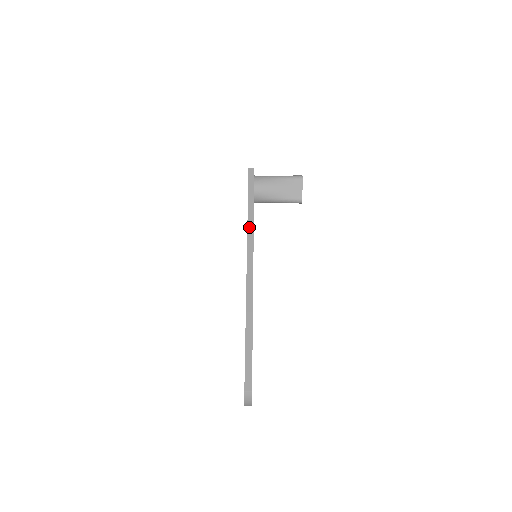
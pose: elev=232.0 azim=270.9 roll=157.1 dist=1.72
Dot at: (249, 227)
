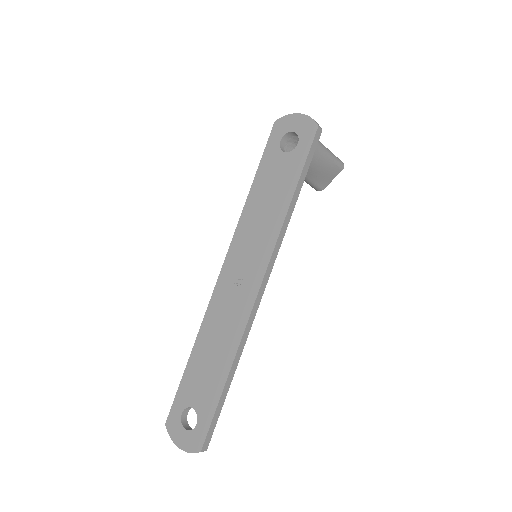
Dot at: (282, 231)
